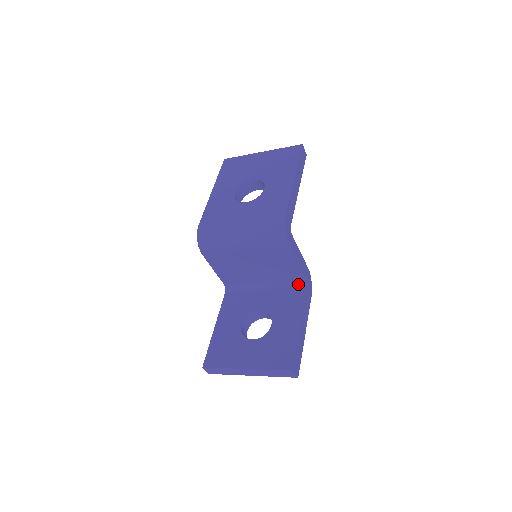
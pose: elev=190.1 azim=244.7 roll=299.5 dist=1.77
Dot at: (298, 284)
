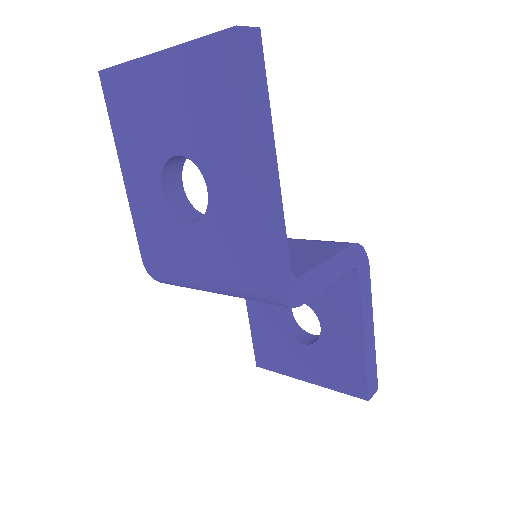
Dot at: occluded
